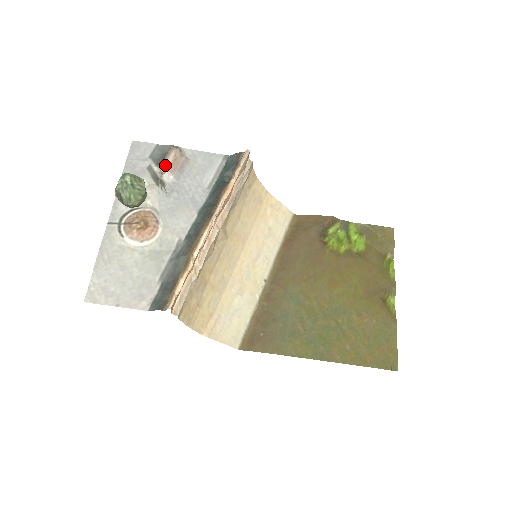
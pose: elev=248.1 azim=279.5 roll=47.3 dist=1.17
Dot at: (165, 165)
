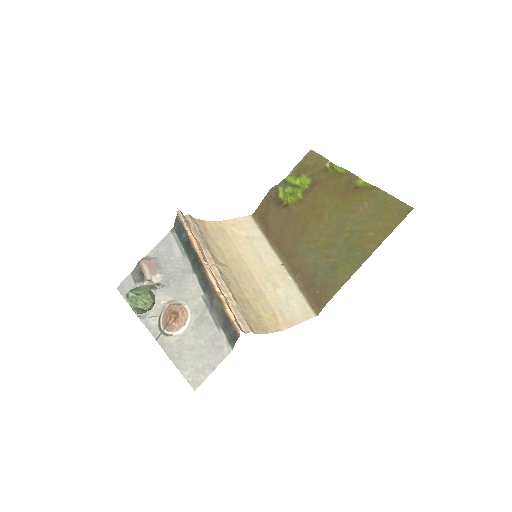
Dot at: (147, 274)
